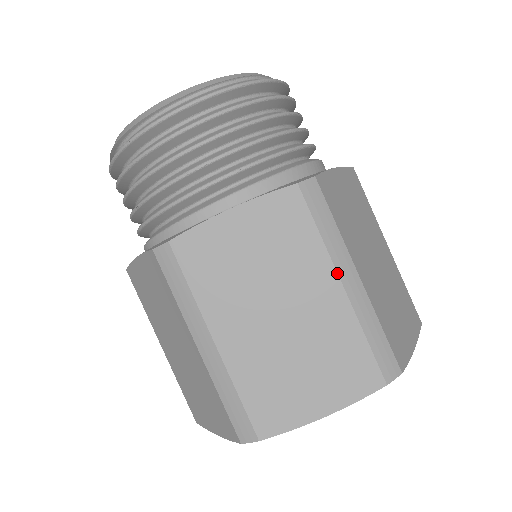
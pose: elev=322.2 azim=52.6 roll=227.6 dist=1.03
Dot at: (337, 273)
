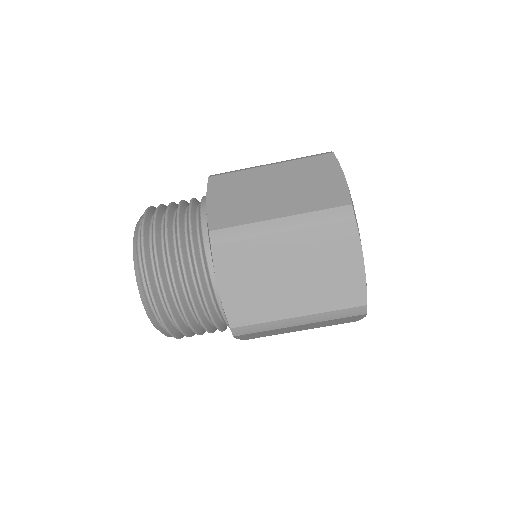
Dot at: (263, 166)
